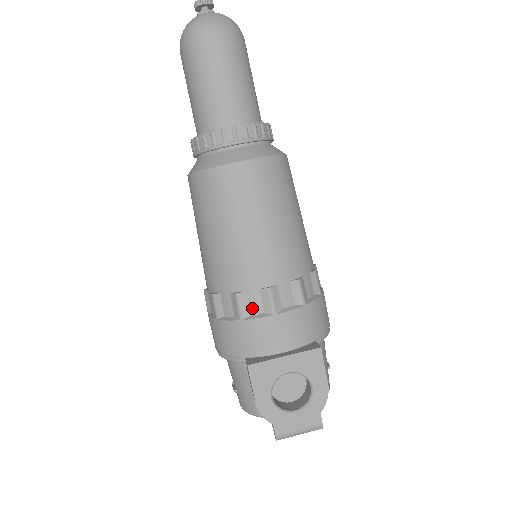
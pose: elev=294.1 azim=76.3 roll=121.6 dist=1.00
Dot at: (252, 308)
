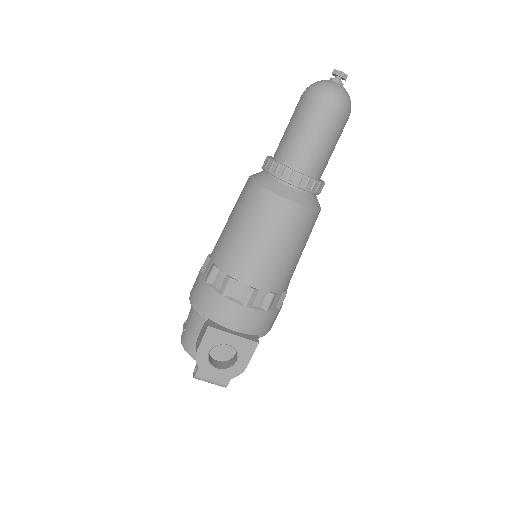
Dot at: (234, 293)
